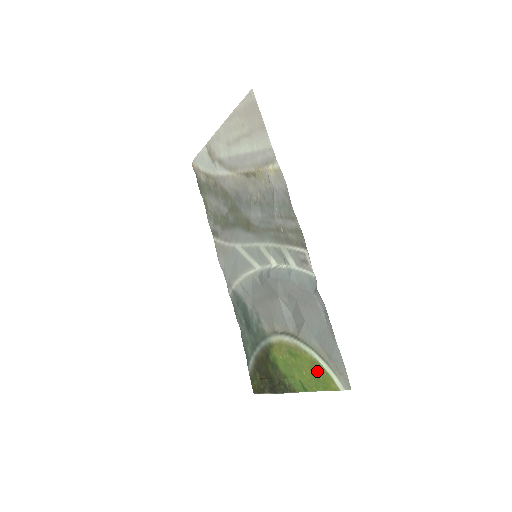
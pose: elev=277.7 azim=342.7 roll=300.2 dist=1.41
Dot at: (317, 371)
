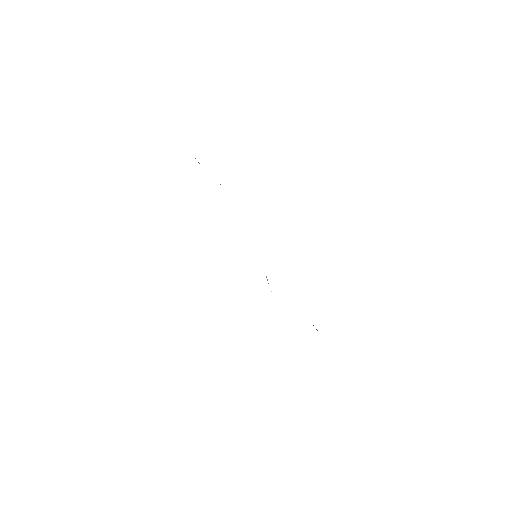
Dot at: occluded
